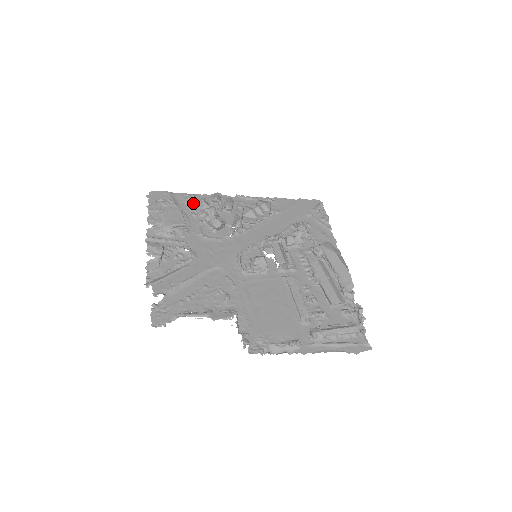
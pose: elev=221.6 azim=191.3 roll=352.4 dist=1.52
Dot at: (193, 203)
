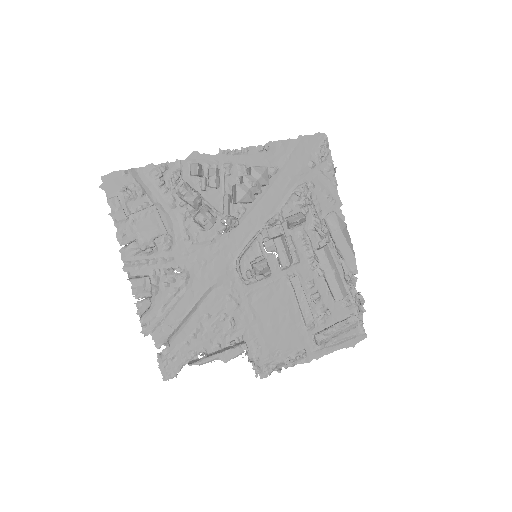
Dot at: (166, 183)
